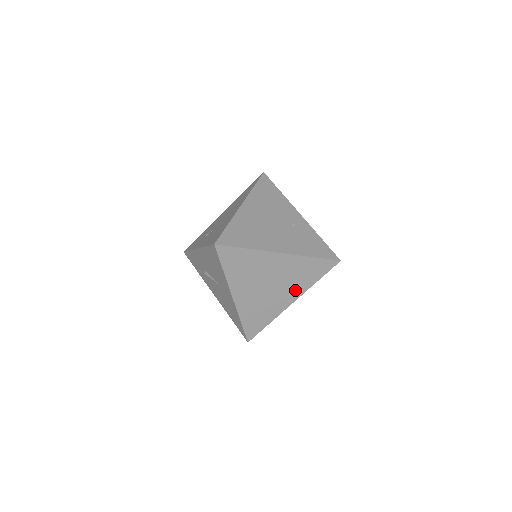
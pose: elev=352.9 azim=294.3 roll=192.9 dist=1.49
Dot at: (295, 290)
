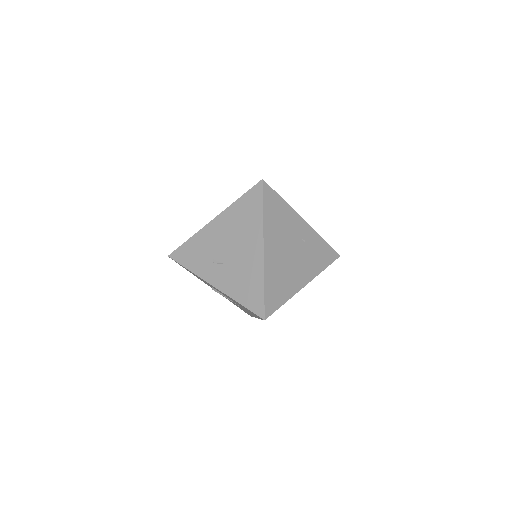
Dot at: occluded
